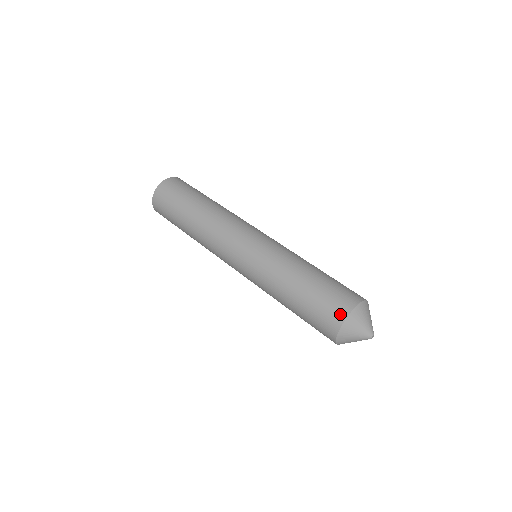
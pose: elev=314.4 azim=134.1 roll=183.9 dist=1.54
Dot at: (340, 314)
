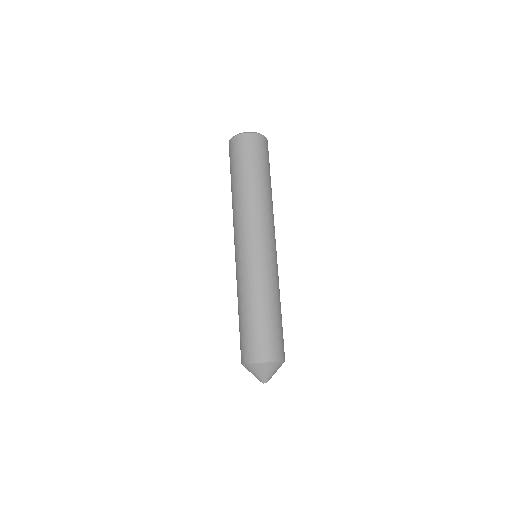
Dot at: (250, 357)
